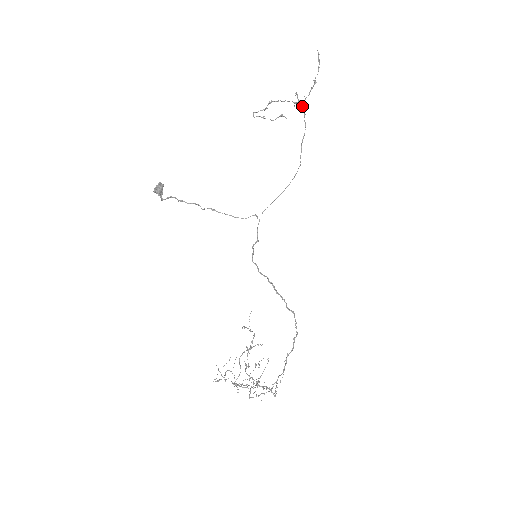
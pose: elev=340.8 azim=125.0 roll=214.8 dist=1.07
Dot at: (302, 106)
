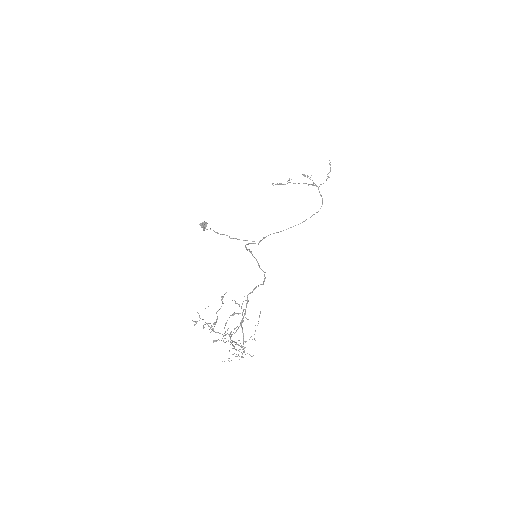
Dot at: (319, 191)
